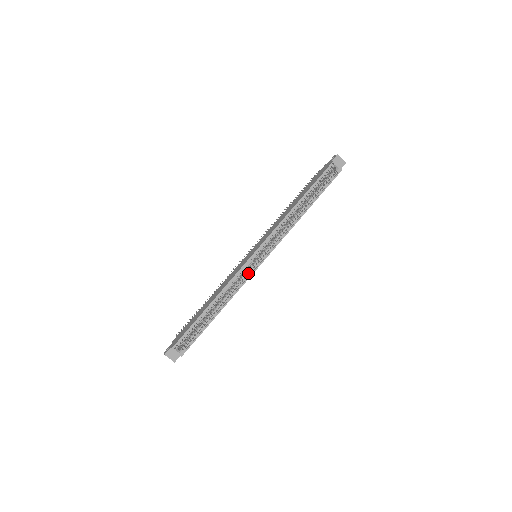
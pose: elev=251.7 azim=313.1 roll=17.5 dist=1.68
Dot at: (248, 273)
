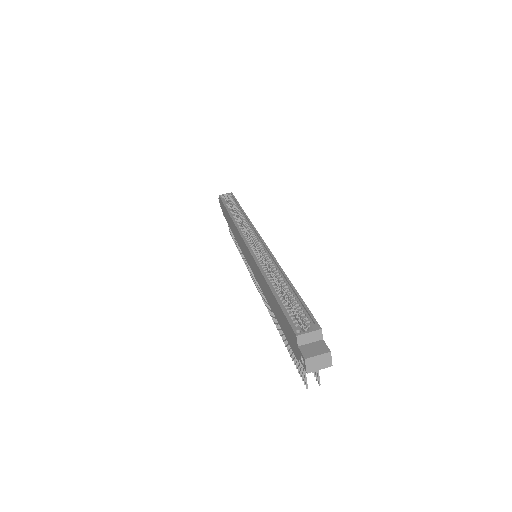
Dot at: (263, 251)
